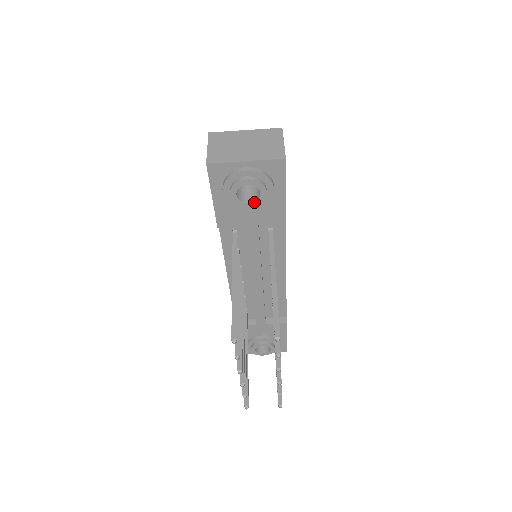
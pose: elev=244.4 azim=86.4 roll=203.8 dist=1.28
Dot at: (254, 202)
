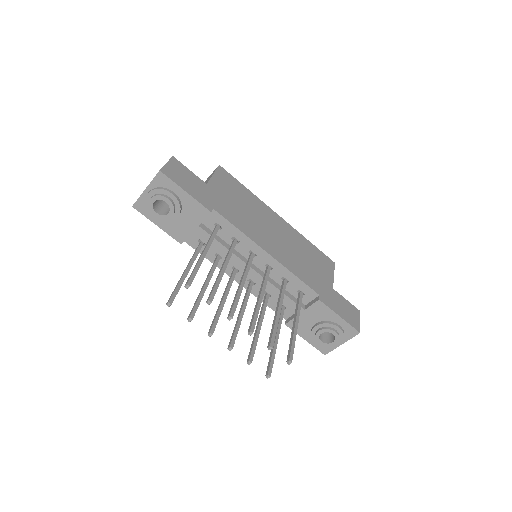
Dot at: (170, 210)
